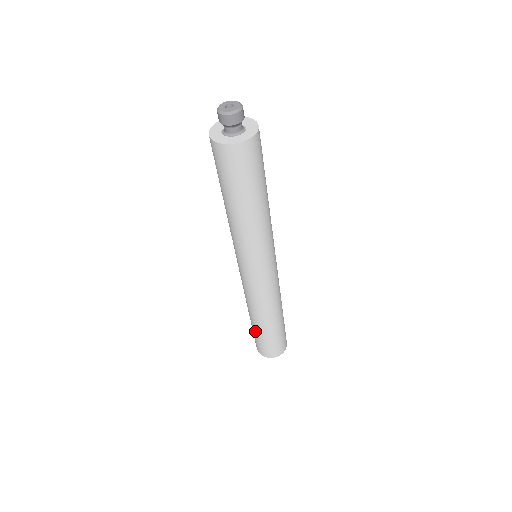
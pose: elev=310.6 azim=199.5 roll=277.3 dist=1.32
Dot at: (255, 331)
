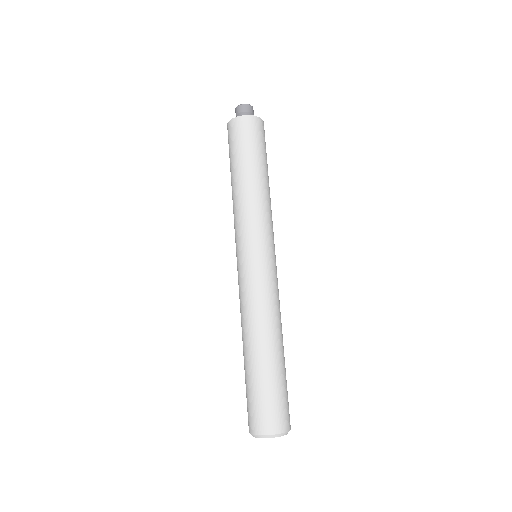
Dot at: (253, 375)
